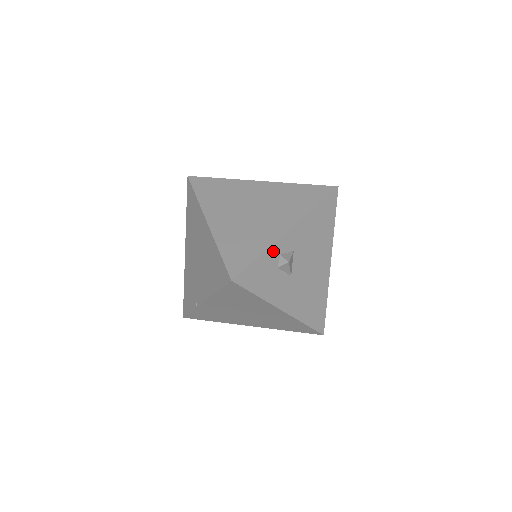
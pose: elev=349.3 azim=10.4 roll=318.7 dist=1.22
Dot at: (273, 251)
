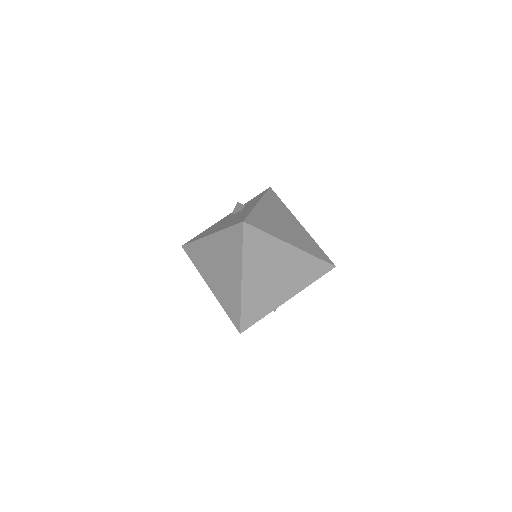
Dot at: (271, 310)
